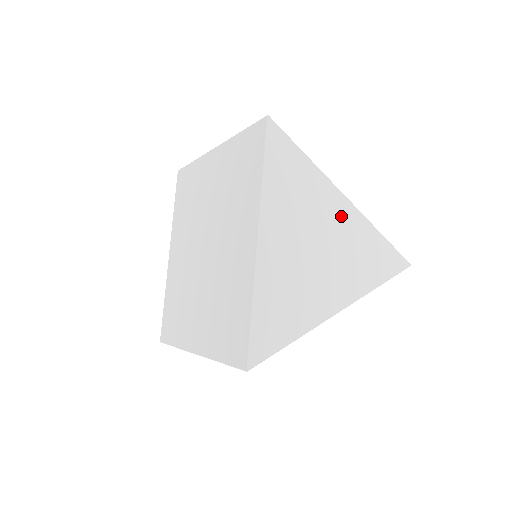
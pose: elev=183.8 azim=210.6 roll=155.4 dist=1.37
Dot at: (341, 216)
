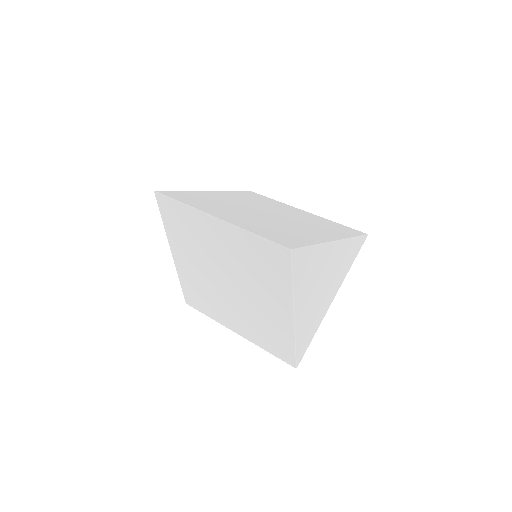
Dot at: (333, 255)
